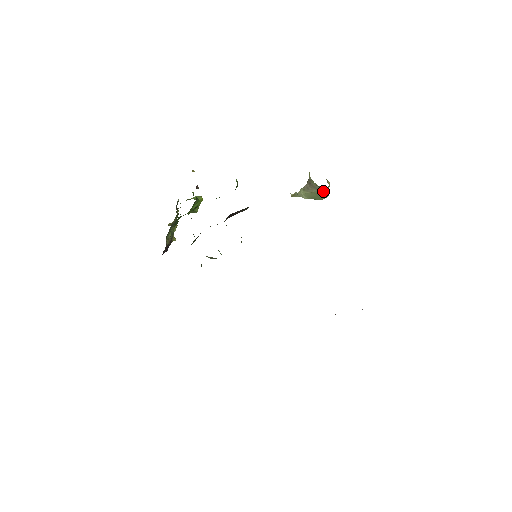
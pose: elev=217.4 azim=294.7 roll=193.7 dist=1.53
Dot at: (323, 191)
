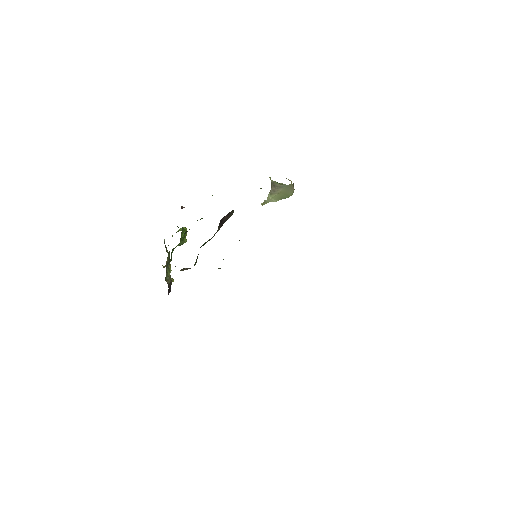
Dot at: (289, 187)
